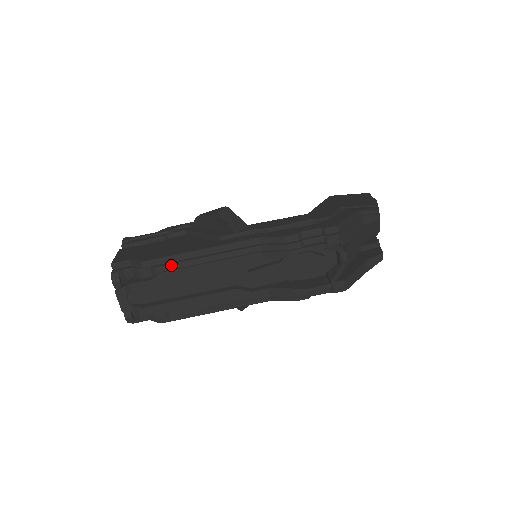
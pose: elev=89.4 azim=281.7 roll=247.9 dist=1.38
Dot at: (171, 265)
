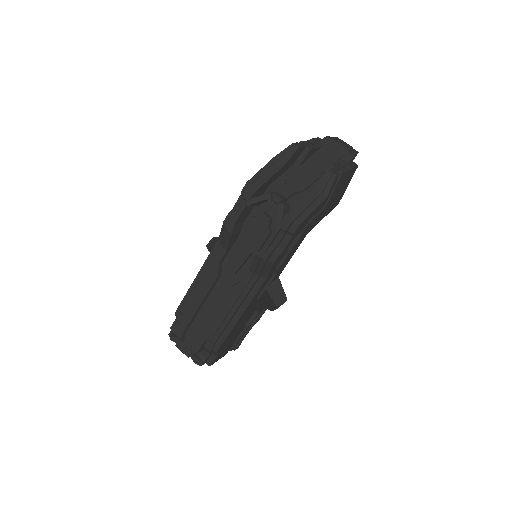
Dot at: (186, 301)
